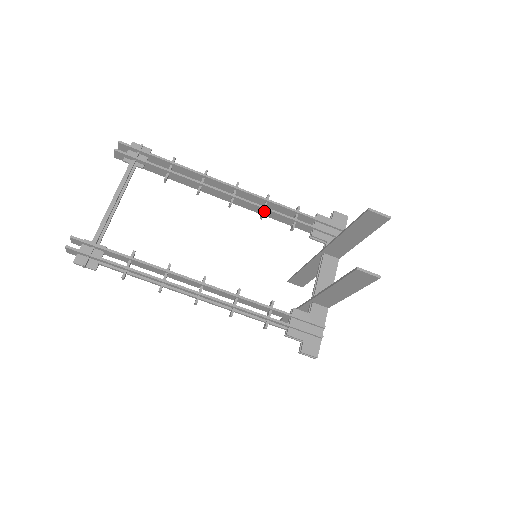
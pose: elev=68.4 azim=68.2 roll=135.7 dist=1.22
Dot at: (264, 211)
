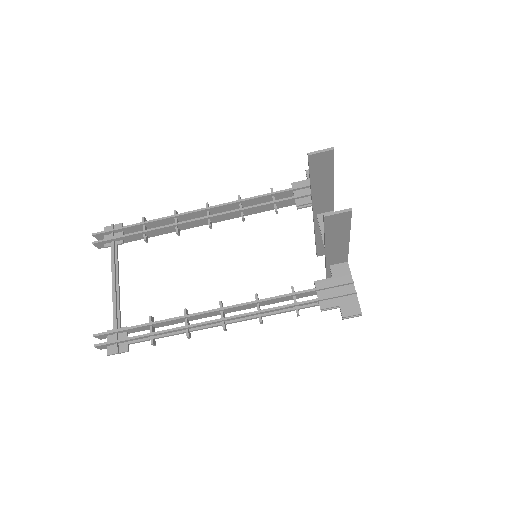
Dot at: (242, 212)
